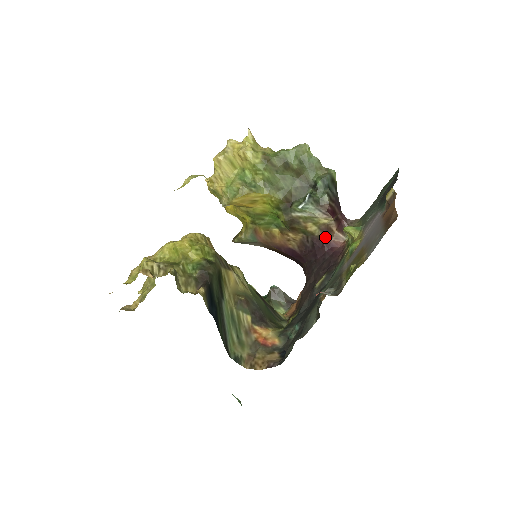
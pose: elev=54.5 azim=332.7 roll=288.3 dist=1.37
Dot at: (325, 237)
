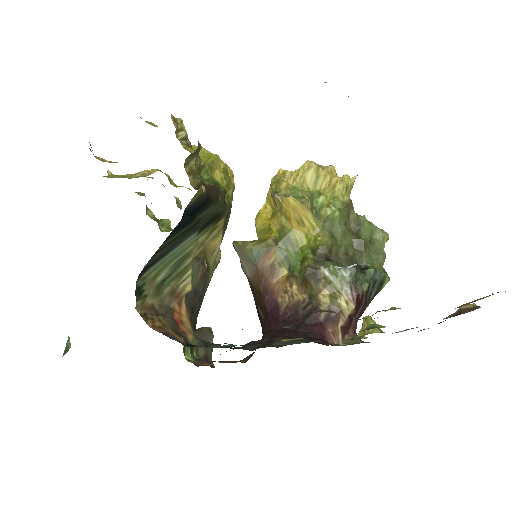
Dot at: (326, 319)
